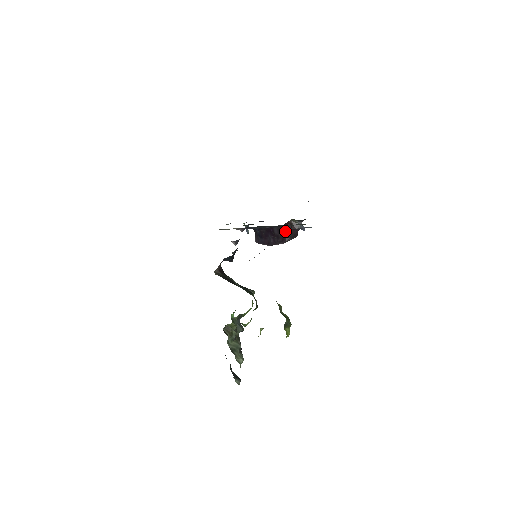
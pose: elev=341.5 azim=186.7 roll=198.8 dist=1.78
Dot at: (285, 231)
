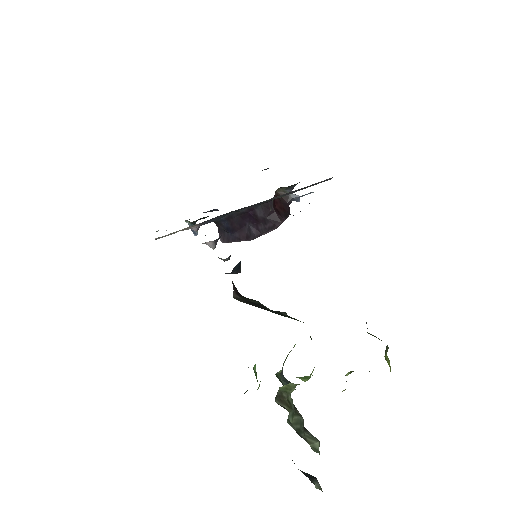
Dot at: (274, 208)
